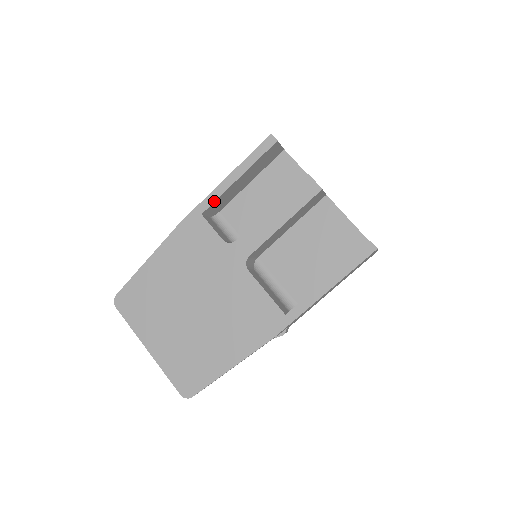
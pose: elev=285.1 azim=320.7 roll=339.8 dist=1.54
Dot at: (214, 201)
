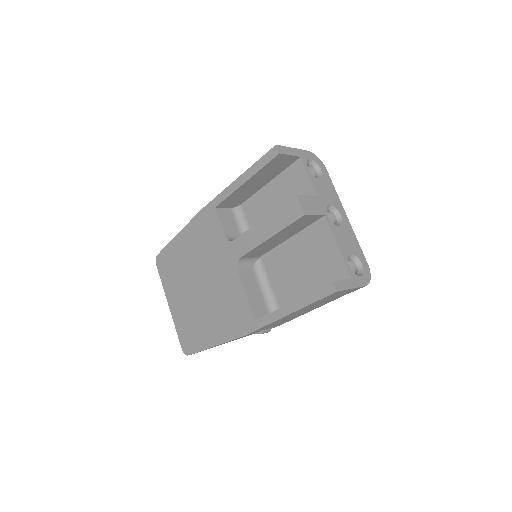
Dot at: (225, 198)
